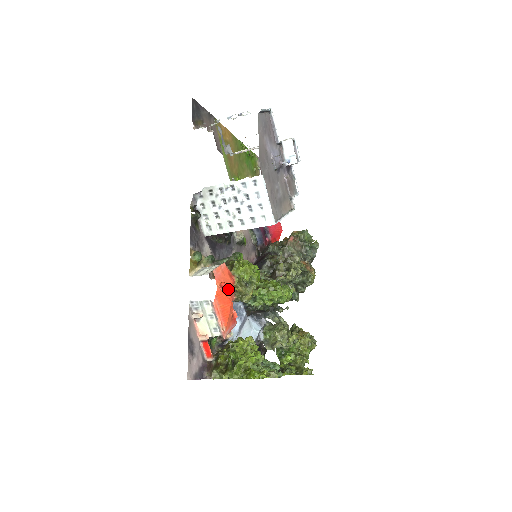
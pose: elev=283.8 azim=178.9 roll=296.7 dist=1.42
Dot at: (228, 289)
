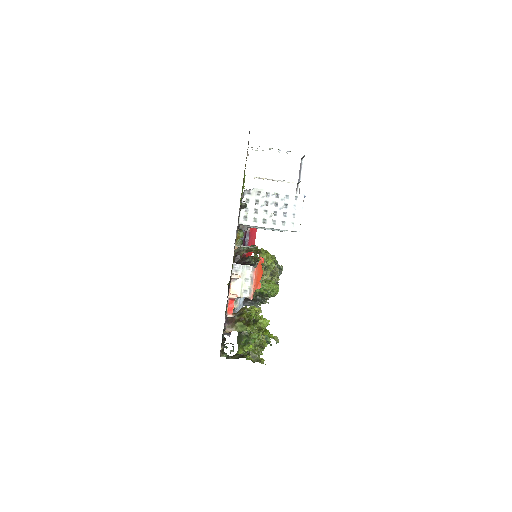
Dot at: occluded
